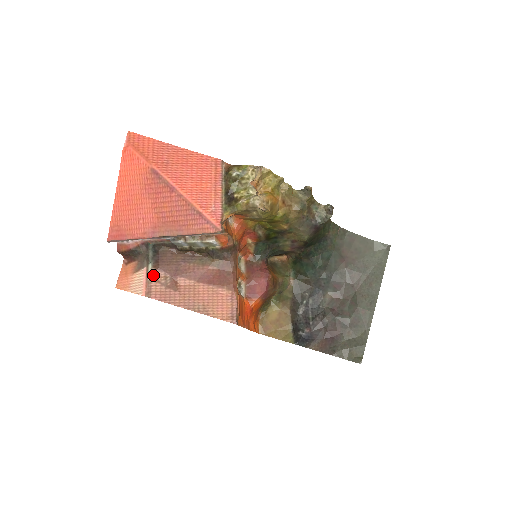
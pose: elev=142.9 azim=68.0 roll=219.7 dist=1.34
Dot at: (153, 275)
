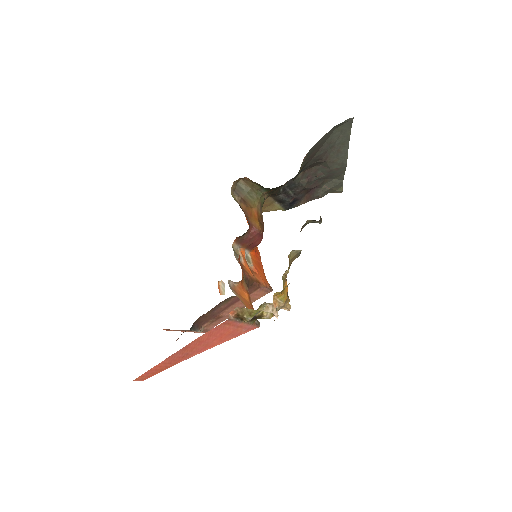
Dot at: (202, 329)
